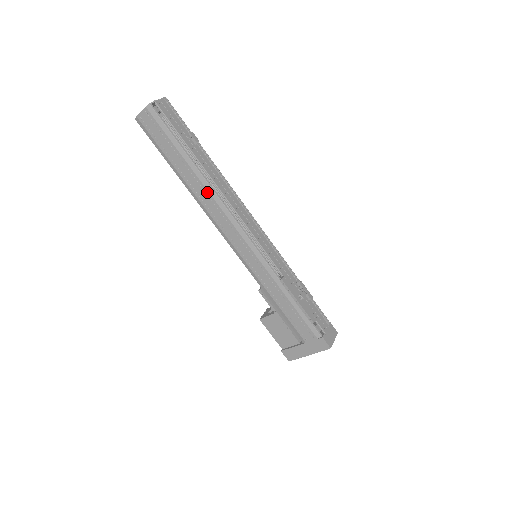
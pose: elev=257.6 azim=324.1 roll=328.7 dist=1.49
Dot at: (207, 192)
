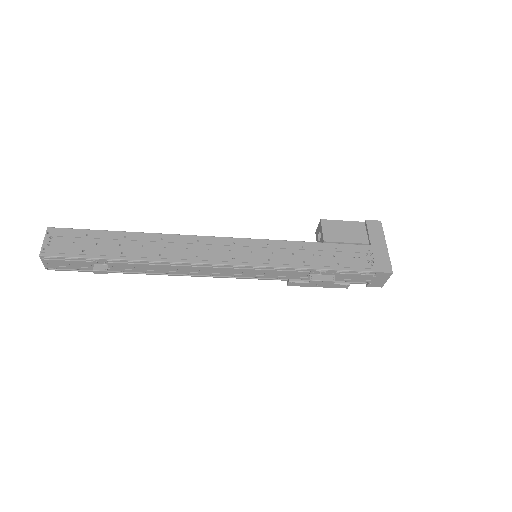
Dot at: occluded
